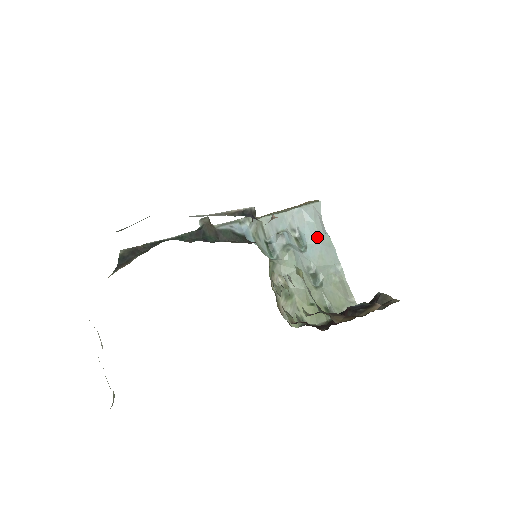
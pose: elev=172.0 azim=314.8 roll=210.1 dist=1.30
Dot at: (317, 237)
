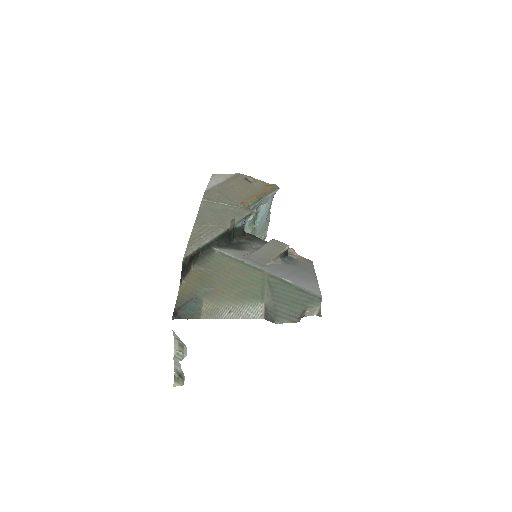
Dot at: (267, 215)
